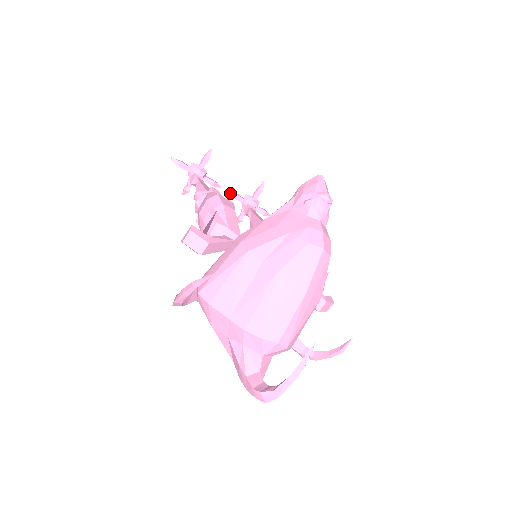
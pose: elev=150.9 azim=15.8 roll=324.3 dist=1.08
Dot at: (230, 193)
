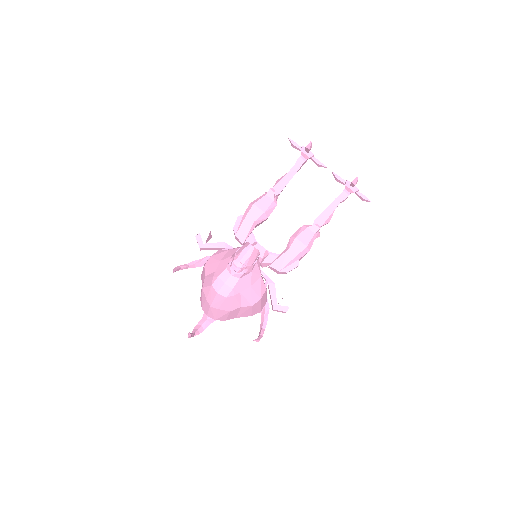
Dot at: (334, 175)
